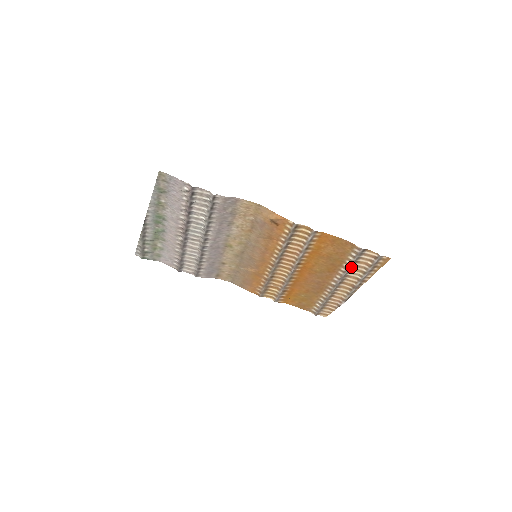
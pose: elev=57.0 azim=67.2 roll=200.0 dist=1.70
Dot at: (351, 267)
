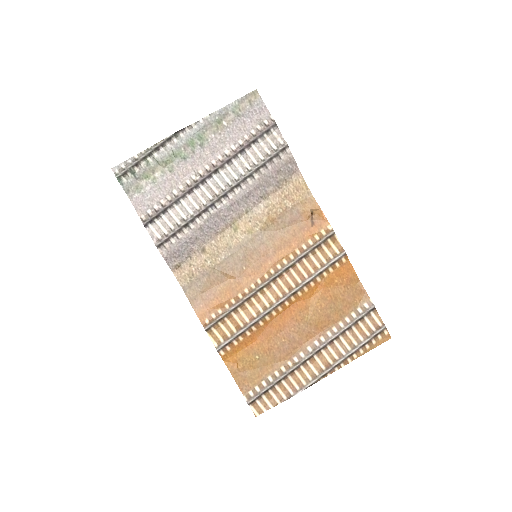
Dot at: (346, 329)
